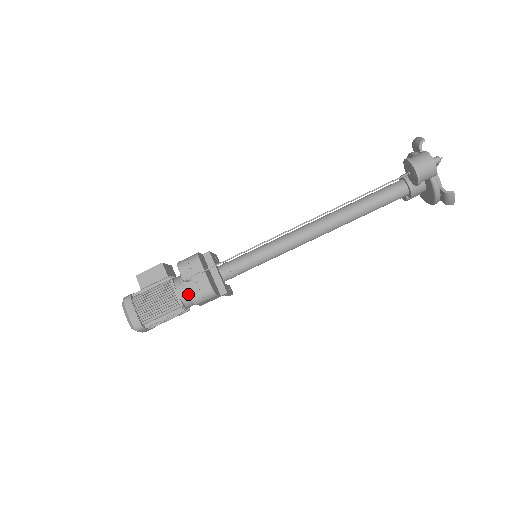
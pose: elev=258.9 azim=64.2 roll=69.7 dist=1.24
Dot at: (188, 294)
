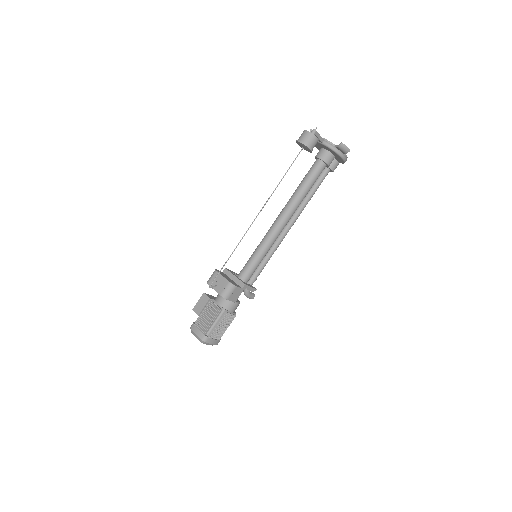
Dot at: (225, 301)
